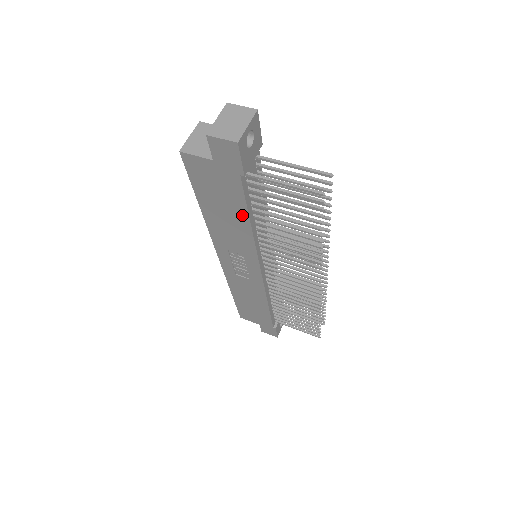
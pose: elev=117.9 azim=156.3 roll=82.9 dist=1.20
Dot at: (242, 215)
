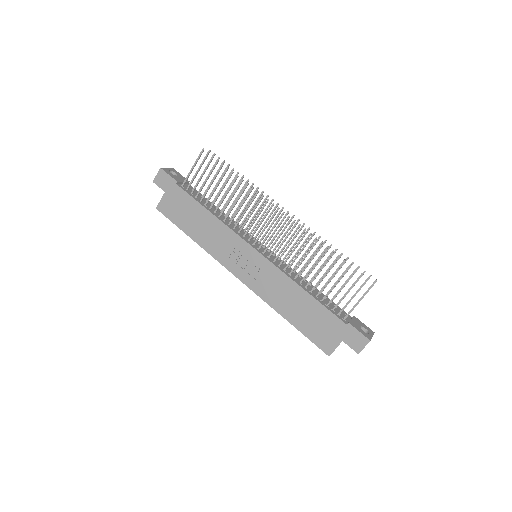
Dot at: (201, 210)
